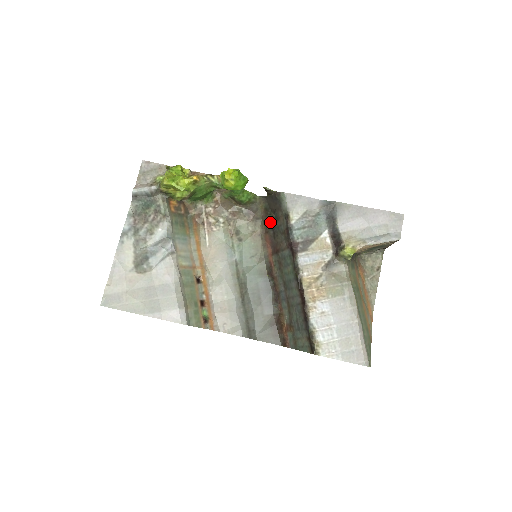
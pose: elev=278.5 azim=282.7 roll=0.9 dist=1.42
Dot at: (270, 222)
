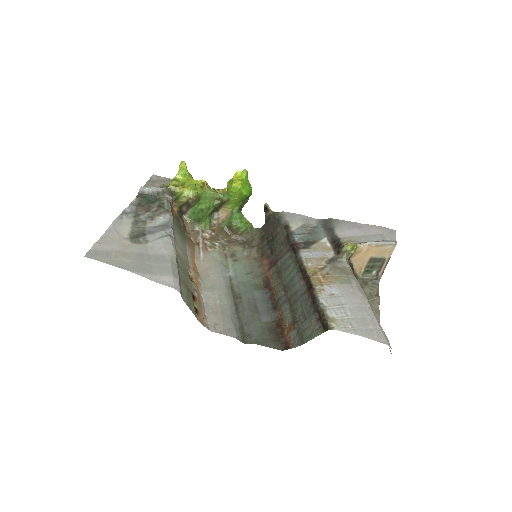
Dot at: (267, 244)
